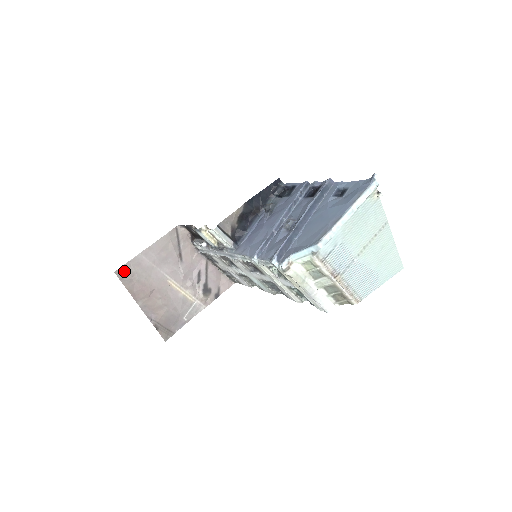
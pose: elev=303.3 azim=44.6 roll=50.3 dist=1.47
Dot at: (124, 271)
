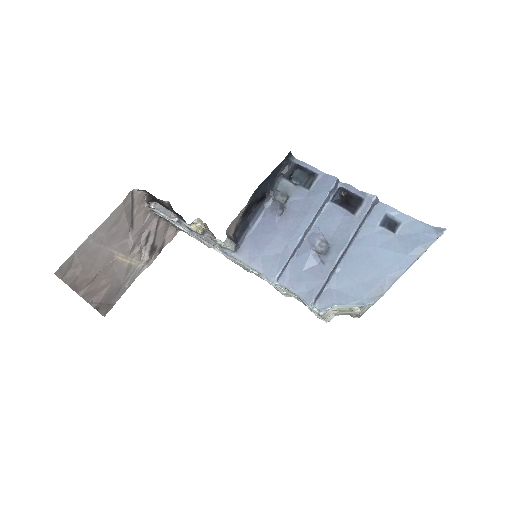
Dot at: (66, 266)
